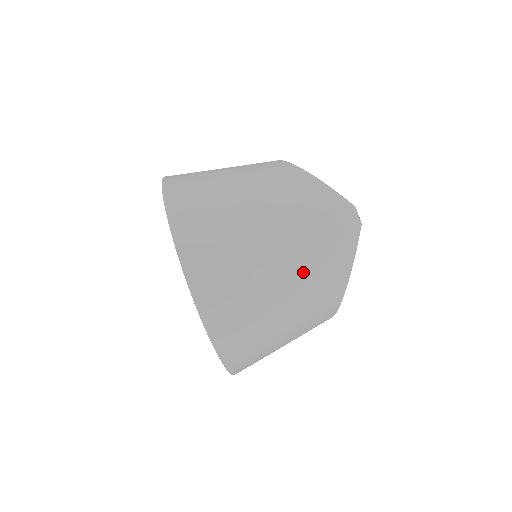
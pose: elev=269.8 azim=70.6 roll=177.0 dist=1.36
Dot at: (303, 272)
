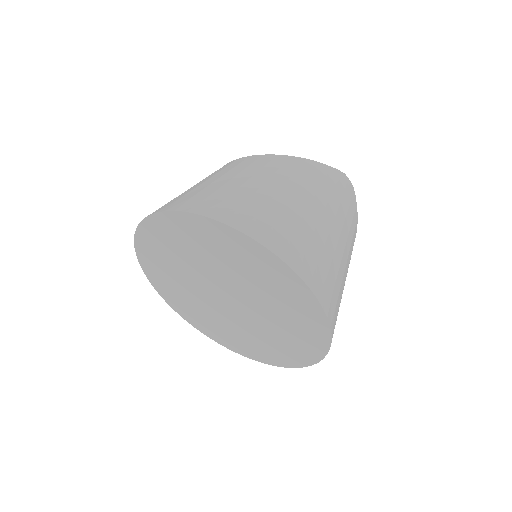
Dot at: (348, 241)
